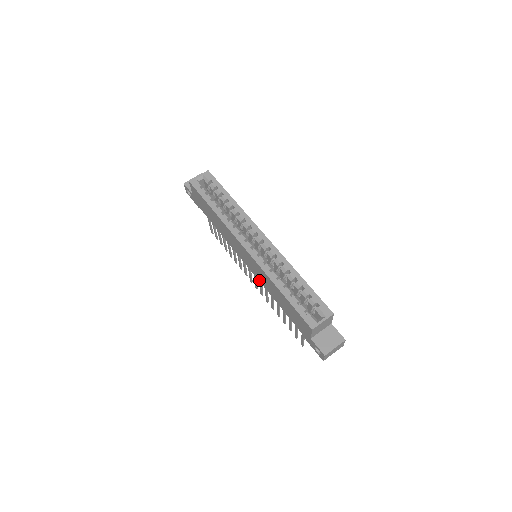
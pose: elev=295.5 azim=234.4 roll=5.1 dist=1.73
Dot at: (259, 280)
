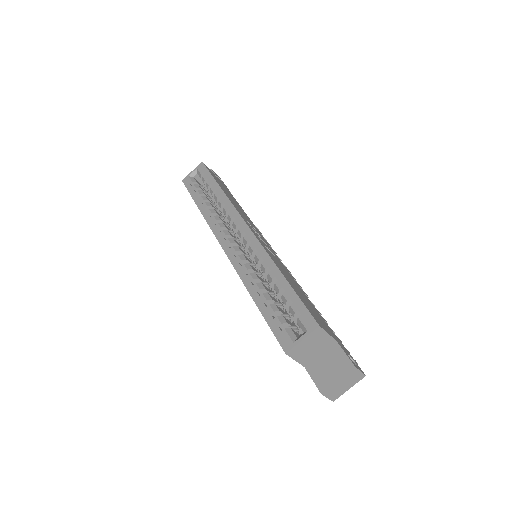
Dot at: occluded
